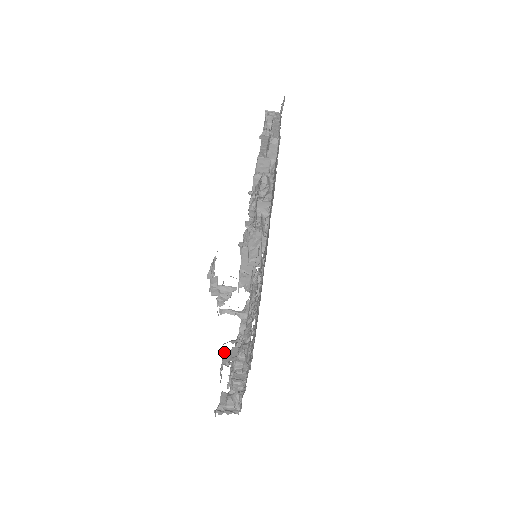
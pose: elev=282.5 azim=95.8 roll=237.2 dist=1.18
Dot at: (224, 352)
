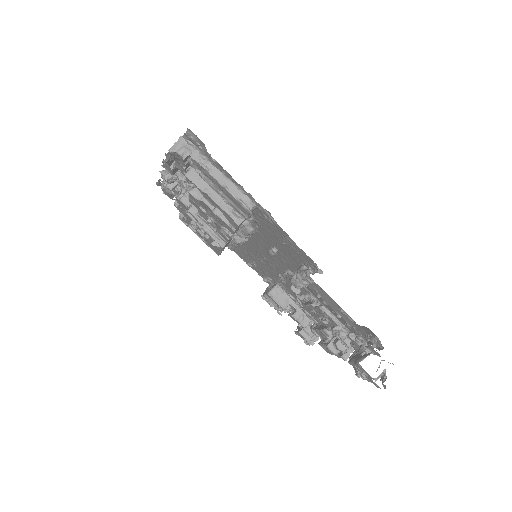
Dot at: (327, 346)
